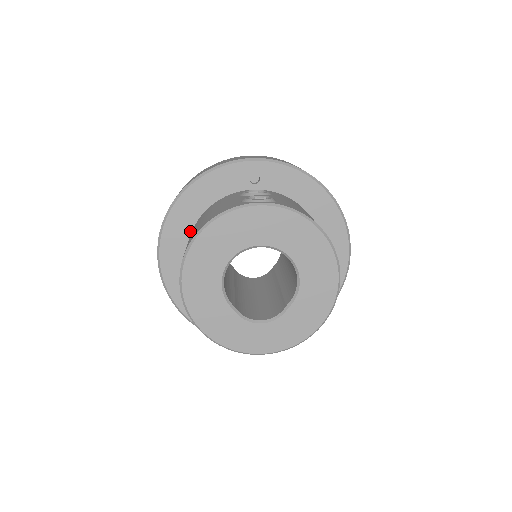
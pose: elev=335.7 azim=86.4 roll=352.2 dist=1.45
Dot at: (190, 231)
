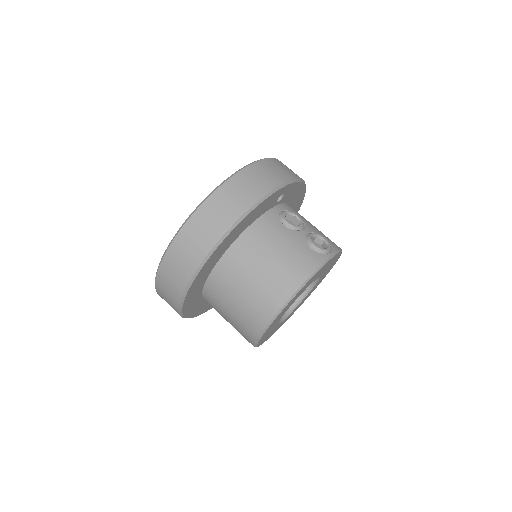
Dot at: (222, 254)
